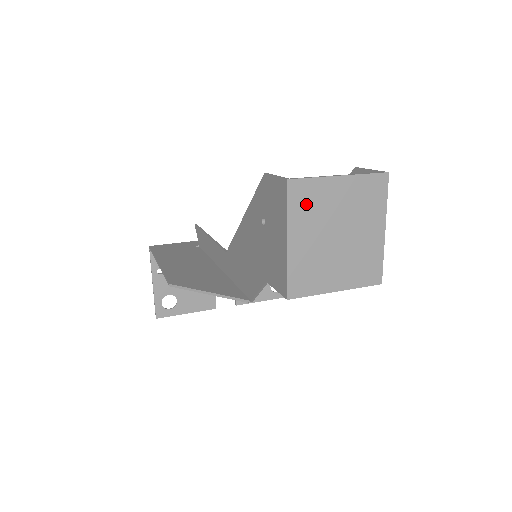
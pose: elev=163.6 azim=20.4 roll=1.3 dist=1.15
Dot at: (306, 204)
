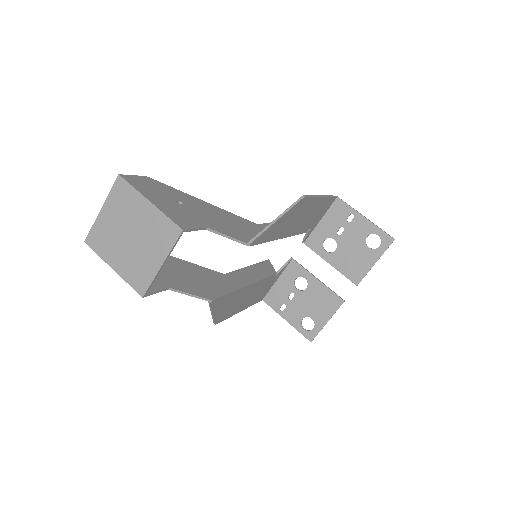
Dot at: (102, 242)
